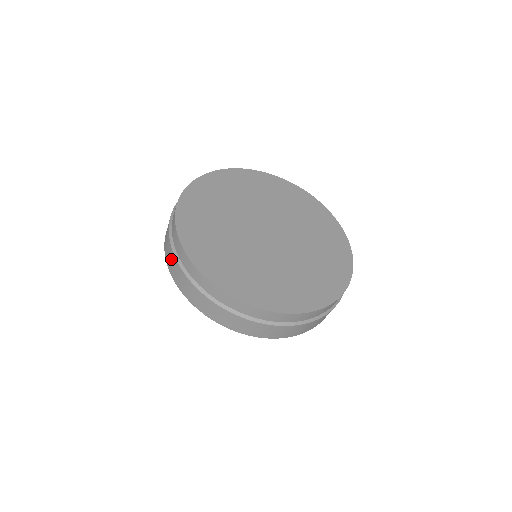
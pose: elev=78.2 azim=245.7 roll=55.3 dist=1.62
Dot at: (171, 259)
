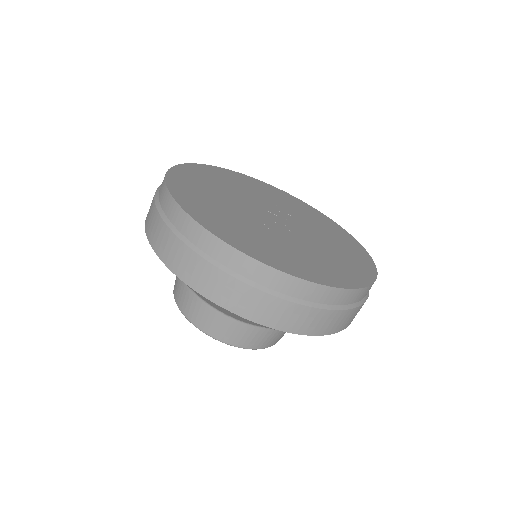
Dot at: (156, 226)
